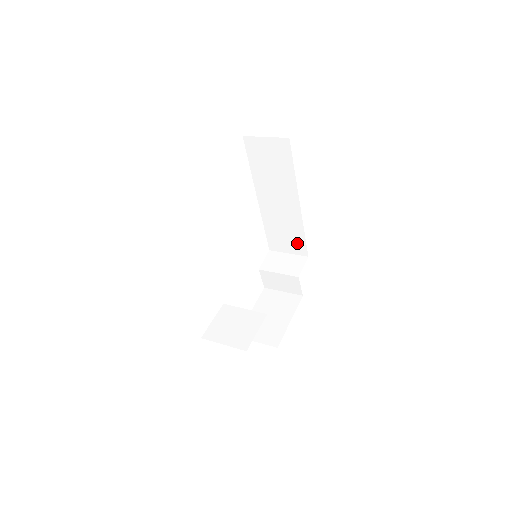
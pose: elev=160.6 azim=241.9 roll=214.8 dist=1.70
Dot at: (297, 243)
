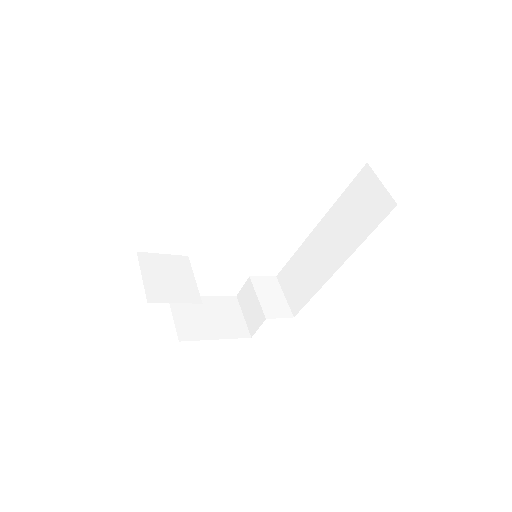
Dot at: (300, 296)
